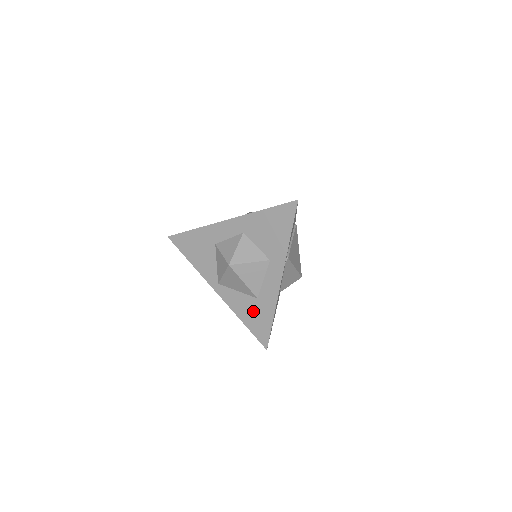
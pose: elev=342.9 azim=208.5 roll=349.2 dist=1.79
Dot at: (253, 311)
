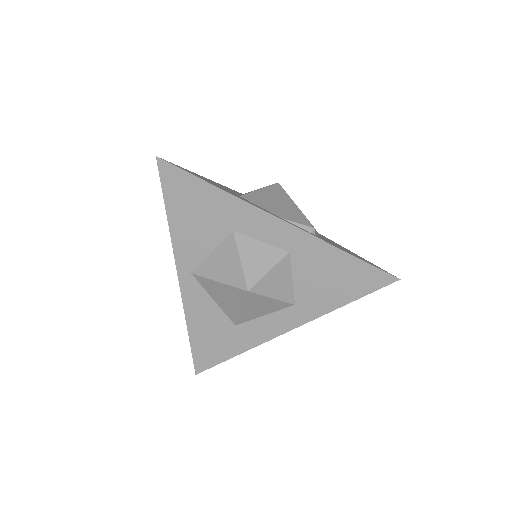
Dot at: (216, 332)
